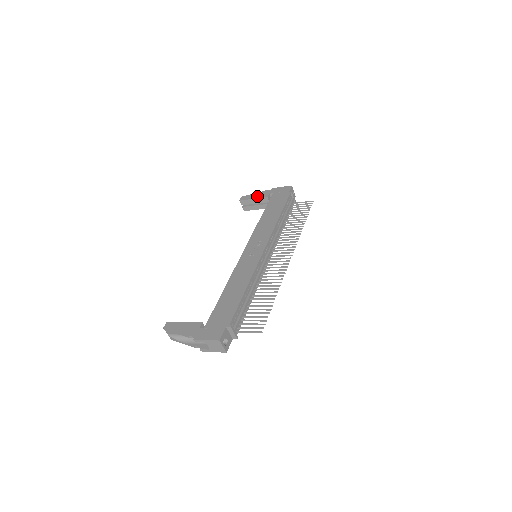
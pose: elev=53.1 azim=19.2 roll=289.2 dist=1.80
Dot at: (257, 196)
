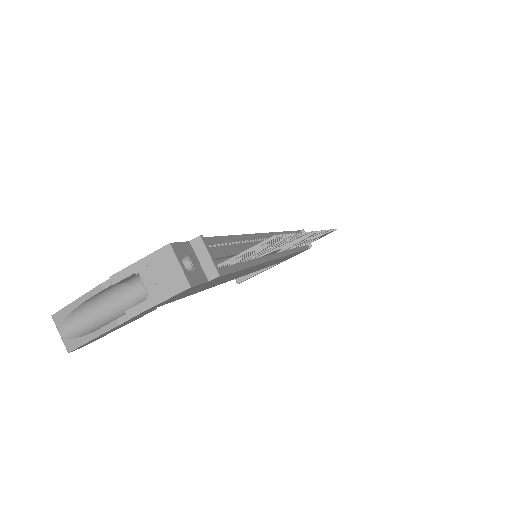
Dot at: occluded
